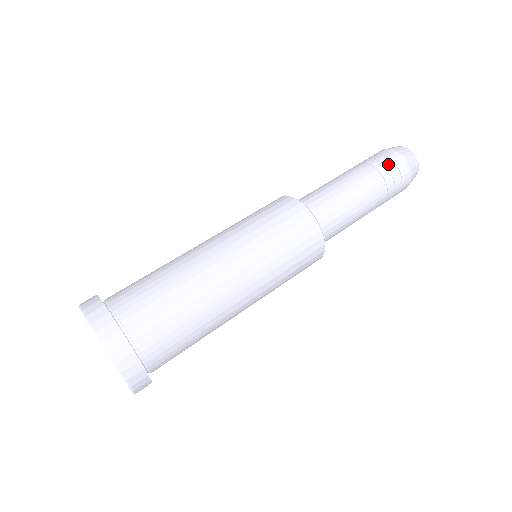
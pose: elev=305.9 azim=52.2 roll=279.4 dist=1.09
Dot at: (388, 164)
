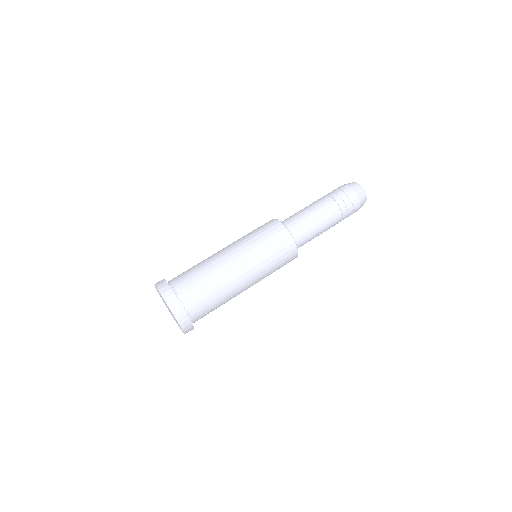
Dot at: (335, 191)
